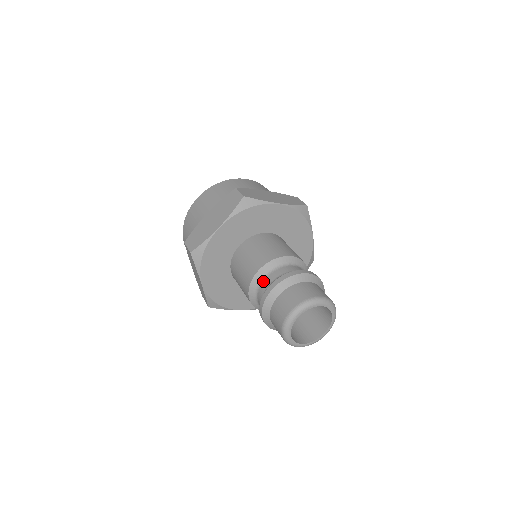
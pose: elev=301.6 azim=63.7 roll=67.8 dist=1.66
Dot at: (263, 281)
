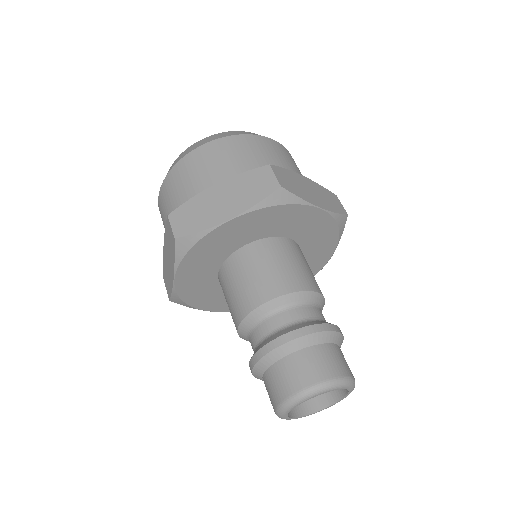
Dot at: (269, 318)
